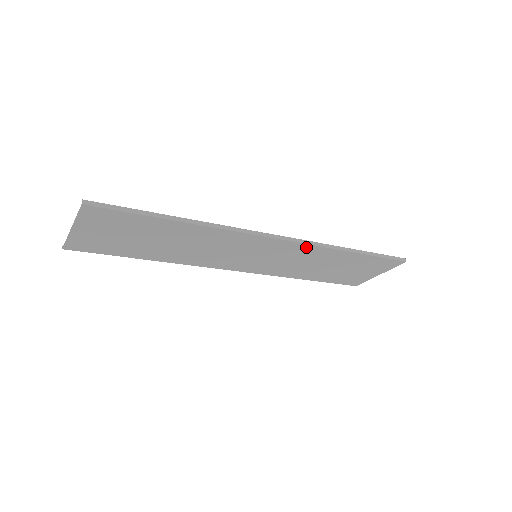
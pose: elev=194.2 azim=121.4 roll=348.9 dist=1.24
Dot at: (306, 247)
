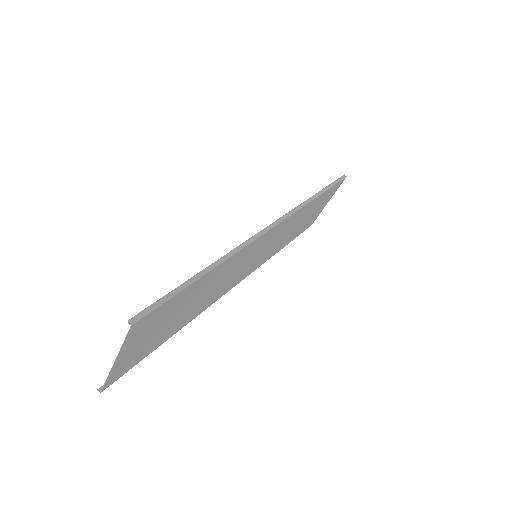
Dot at: (292, 217)
